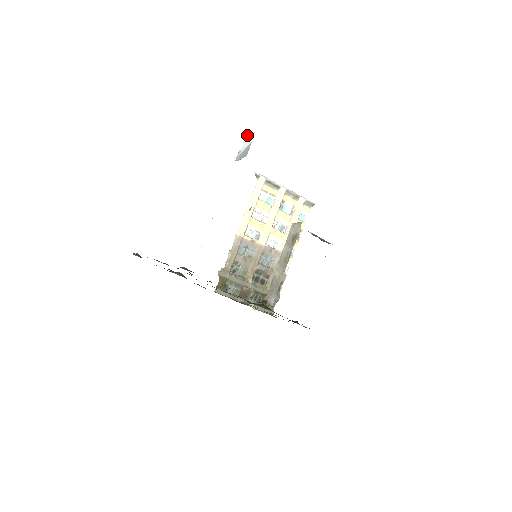
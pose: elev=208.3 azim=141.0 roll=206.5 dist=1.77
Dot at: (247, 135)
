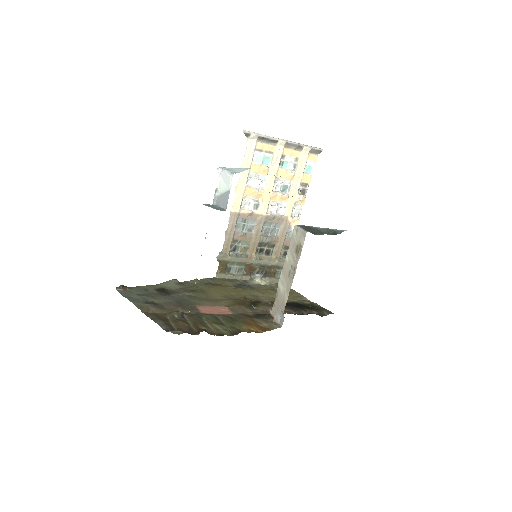
Dot at: (223, 169)
